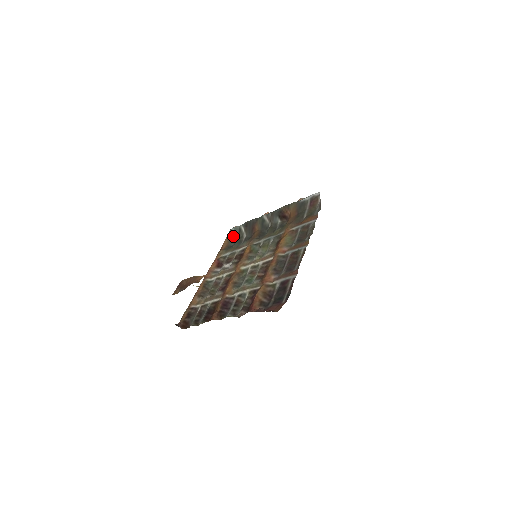
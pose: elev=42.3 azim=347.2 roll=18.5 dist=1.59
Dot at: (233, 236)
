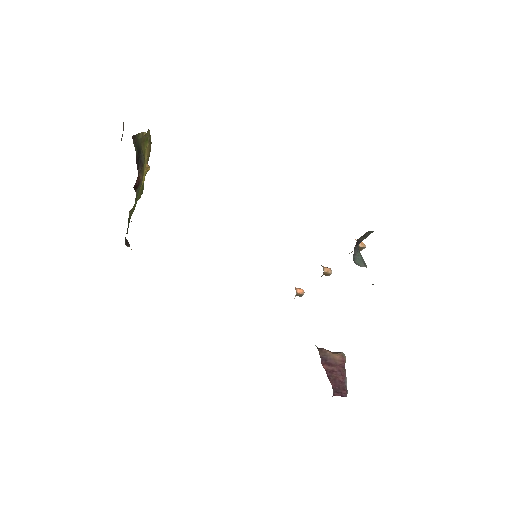
Dot at: occluded
